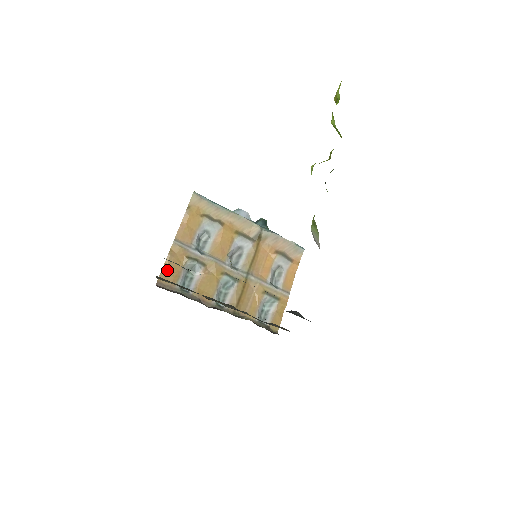
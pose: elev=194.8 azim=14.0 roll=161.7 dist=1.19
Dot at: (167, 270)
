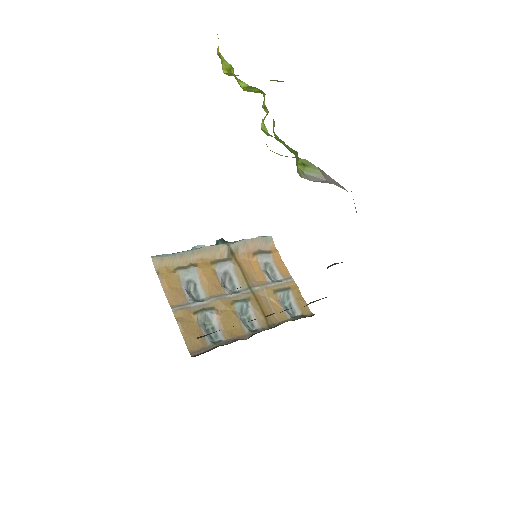
Dot at: (188, 337)
